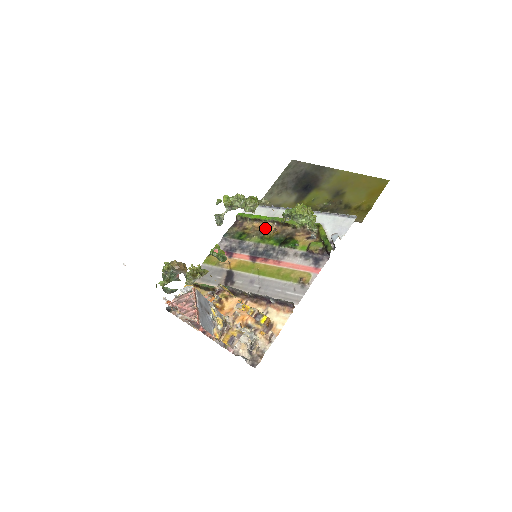
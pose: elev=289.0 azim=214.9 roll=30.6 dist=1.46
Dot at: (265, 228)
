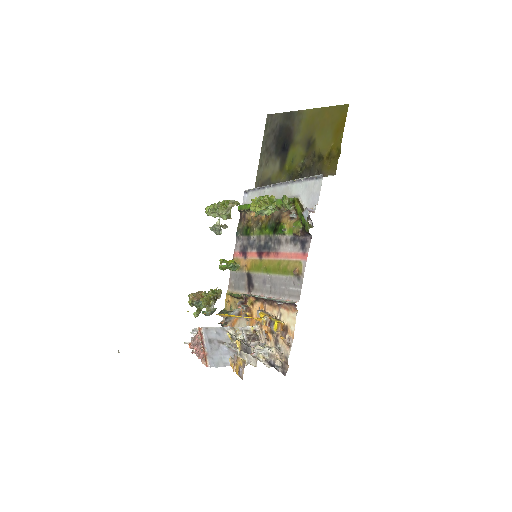
Dot at: (260, 216)
